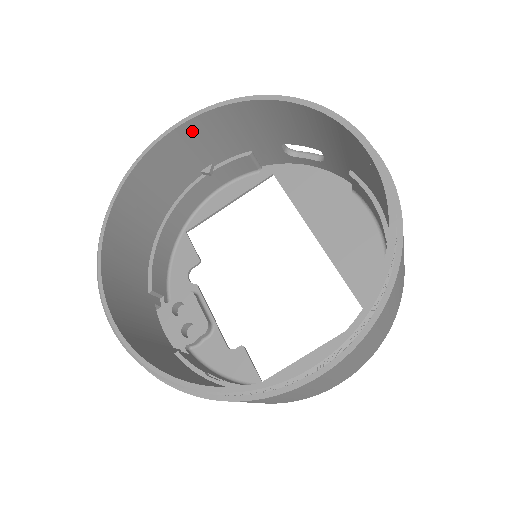
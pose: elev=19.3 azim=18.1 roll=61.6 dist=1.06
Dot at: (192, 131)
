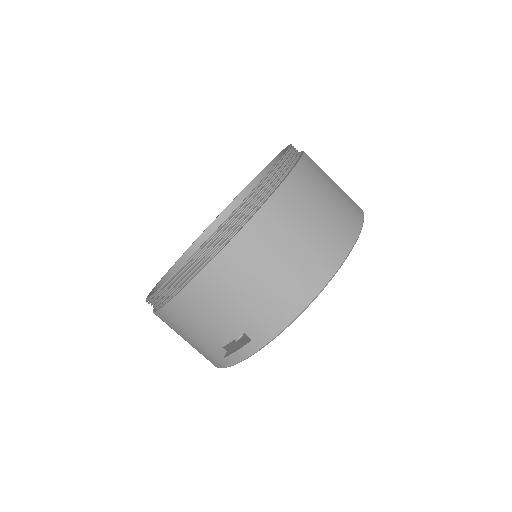
Dot at: occluded
